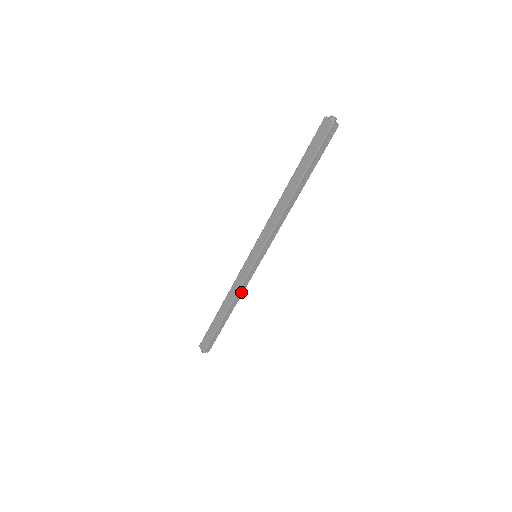
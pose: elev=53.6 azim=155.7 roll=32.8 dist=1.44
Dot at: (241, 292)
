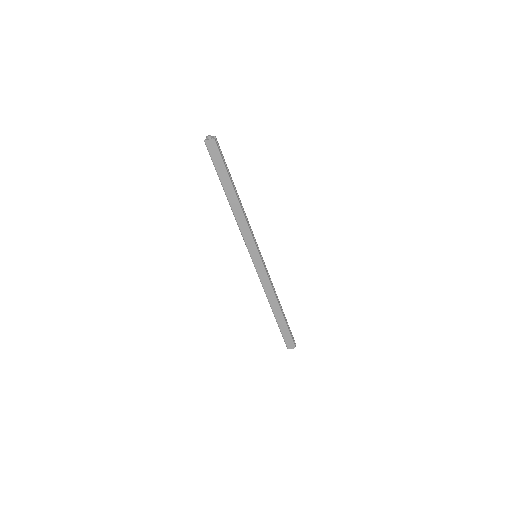
Dot at: (272, 285)
